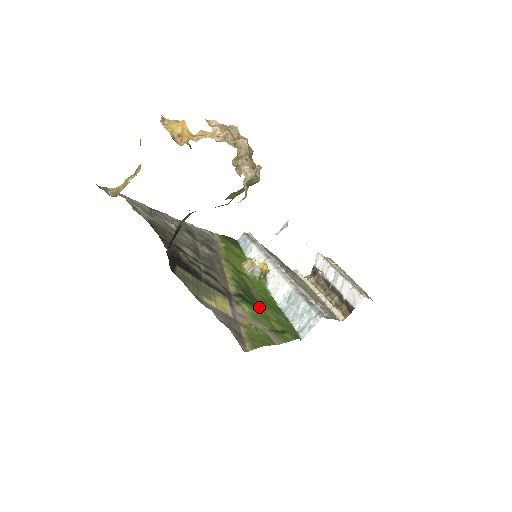
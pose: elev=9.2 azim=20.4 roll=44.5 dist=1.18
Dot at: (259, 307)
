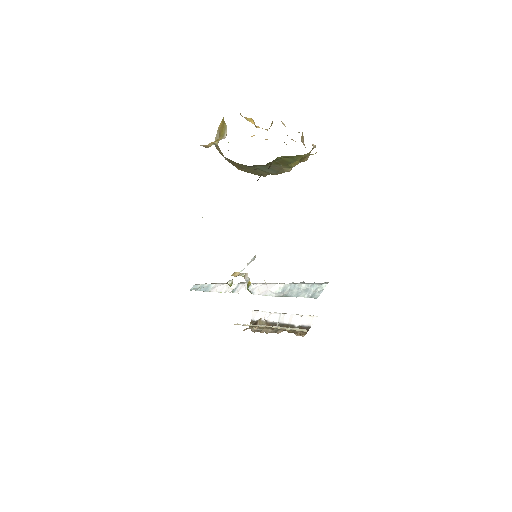
Dot at: occluded
